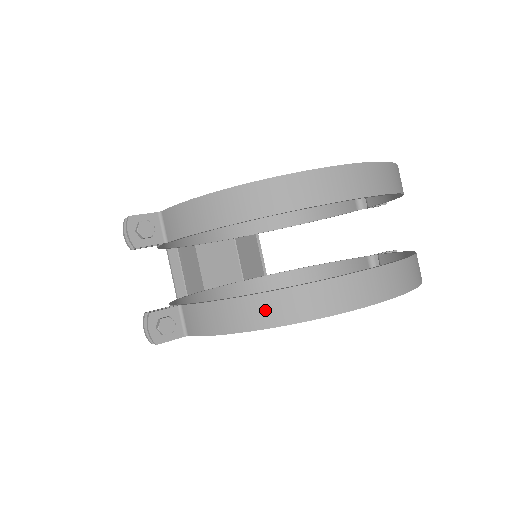
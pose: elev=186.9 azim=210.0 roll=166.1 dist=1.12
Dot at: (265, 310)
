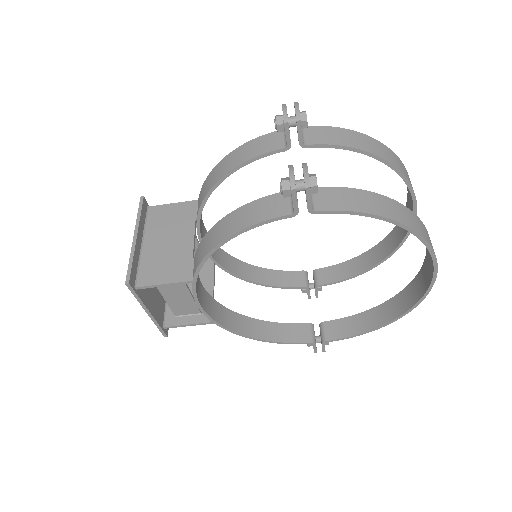
Dot at: (404, 214)
